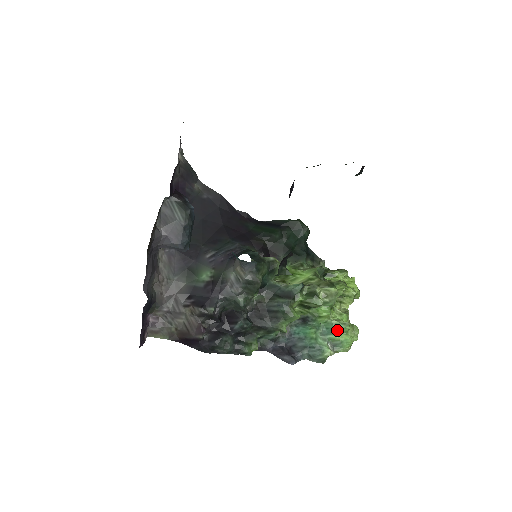
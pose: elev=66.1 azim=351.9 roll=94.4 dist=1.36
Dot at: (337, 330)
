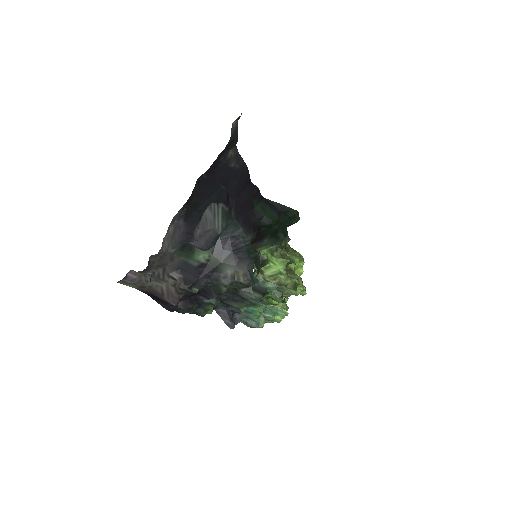
Dot at: (277, 315)
